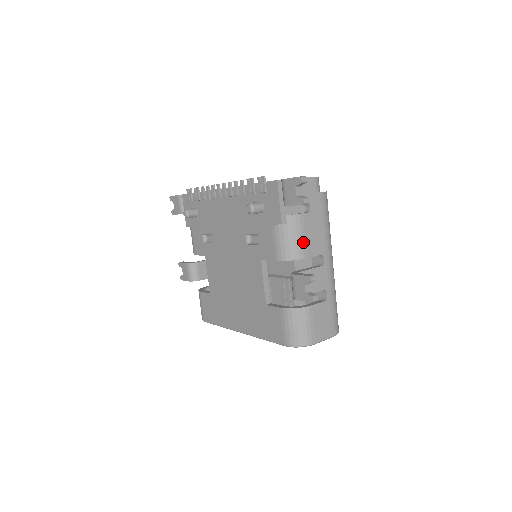
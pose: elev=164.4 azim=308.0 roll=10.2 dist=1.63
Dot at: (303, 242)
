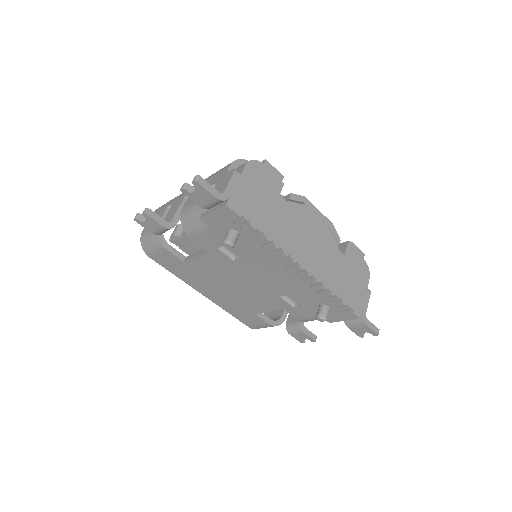
Dot at: occluded
